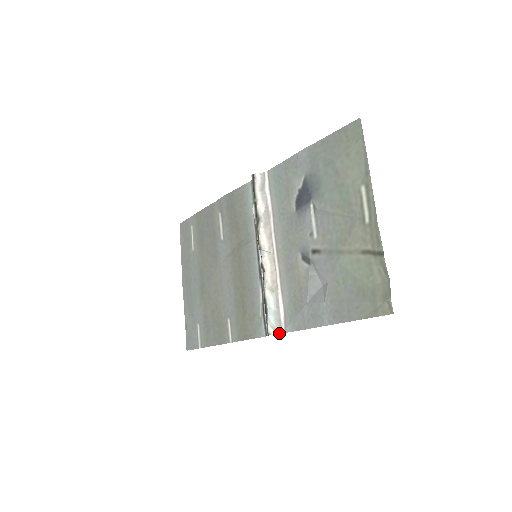
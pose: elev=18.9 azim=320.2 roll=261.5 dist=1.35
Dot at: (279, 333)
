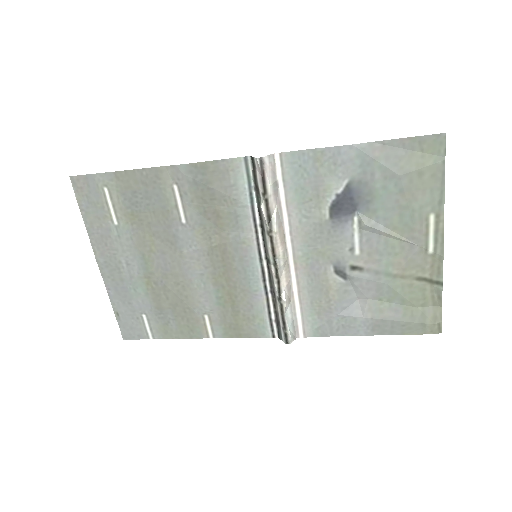
Dot at: occluded
